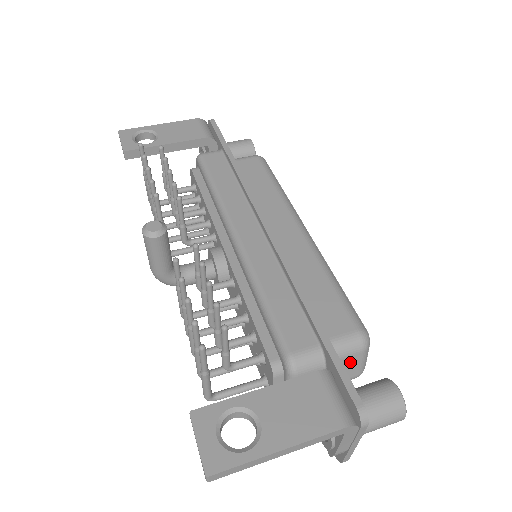
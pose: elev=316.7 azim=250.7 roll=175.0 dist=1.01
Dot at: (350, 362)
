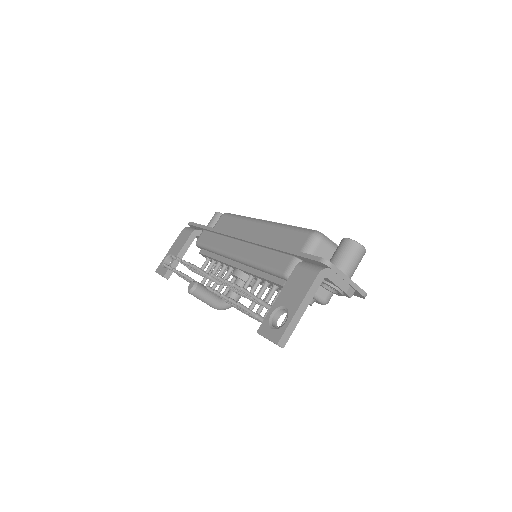
Dot at: (323, 251)
